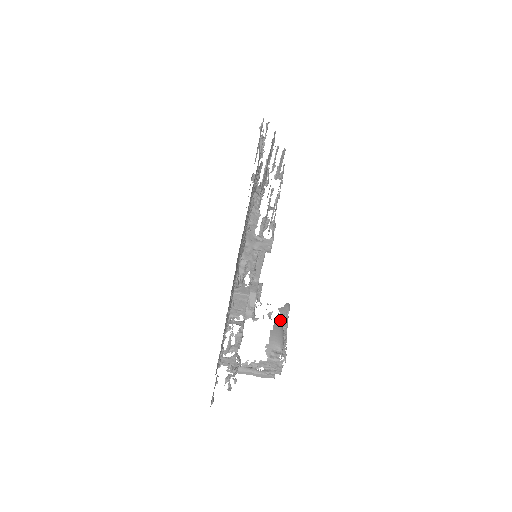
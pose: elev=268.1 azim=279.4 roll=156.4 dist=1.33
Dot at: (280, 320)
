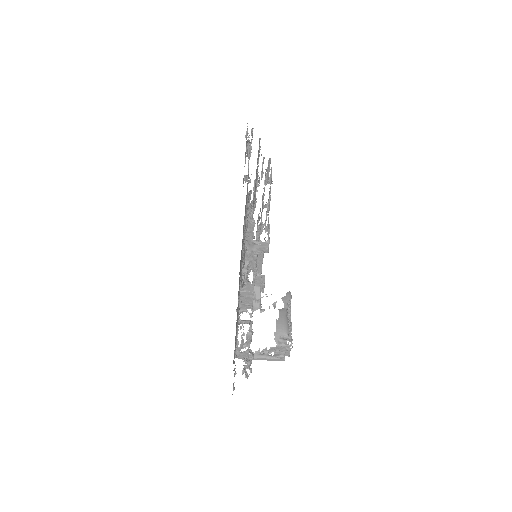
Dot at: (284, 309)
